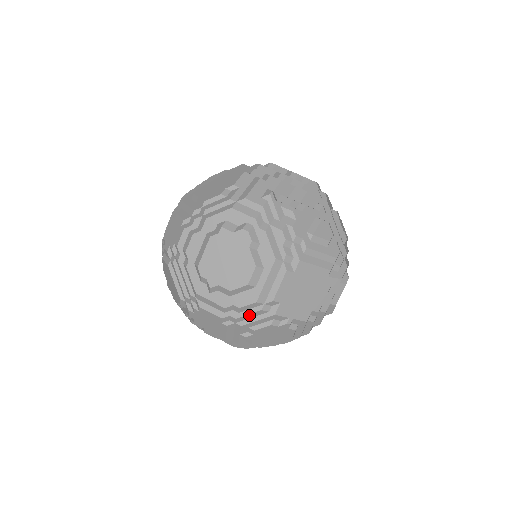
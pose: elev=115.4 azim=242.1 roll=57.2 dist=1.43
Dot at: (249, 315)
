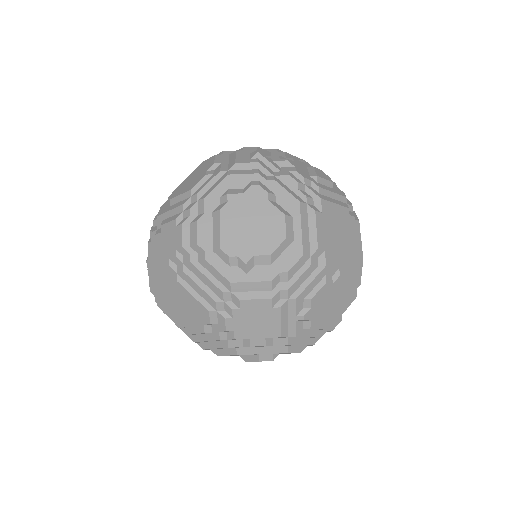
Dot at: (300, 279)
